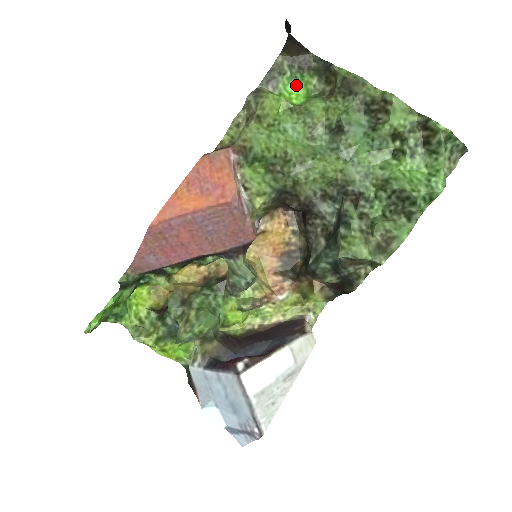
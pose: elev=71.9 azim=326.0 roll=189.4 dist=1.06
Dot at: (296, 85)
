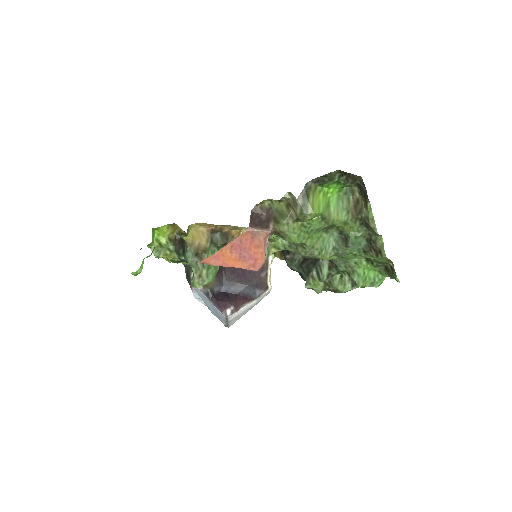
Dot at: (337, 185)
